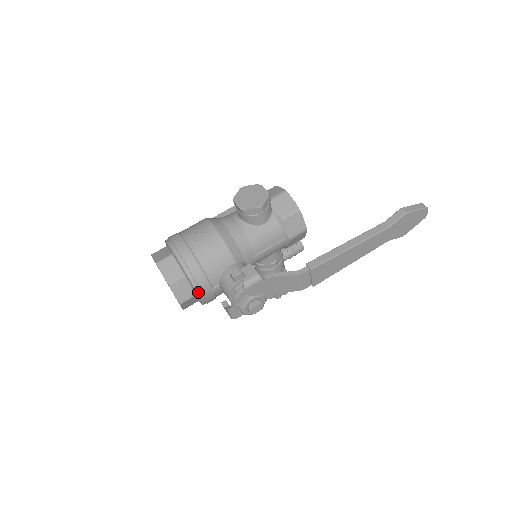
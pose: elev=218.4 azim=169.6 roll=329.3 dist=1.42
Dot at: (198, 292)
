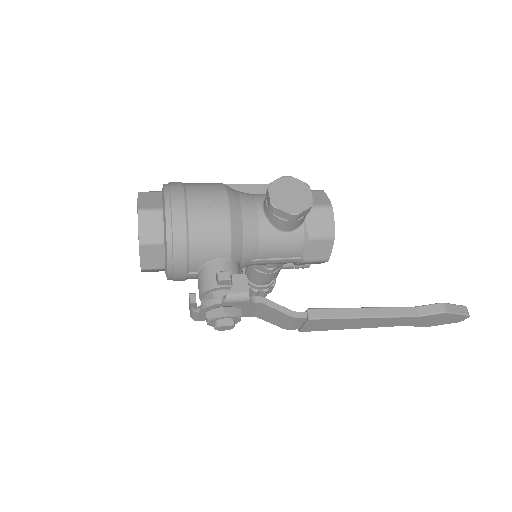
Dot at: (169, 269)
